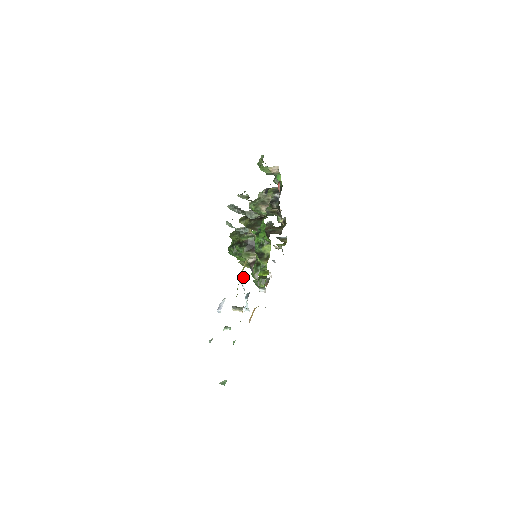
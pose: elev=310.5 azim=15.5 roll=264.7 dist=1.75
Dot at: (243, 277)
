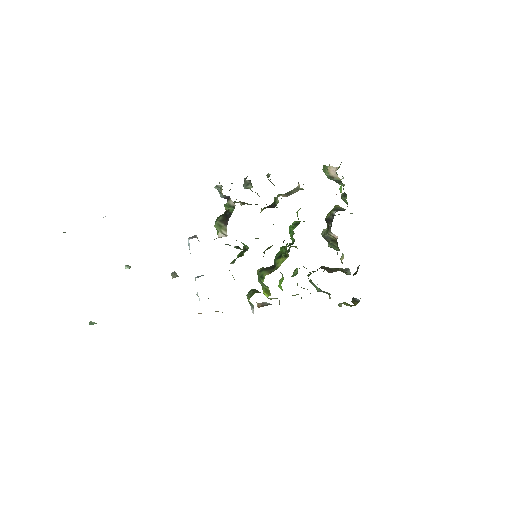
Dot at: (191, 238)
